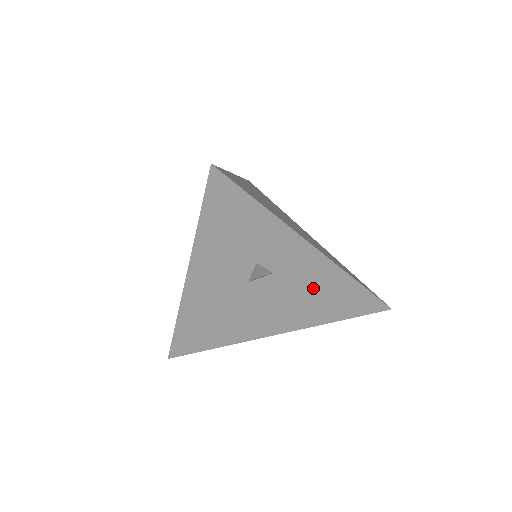
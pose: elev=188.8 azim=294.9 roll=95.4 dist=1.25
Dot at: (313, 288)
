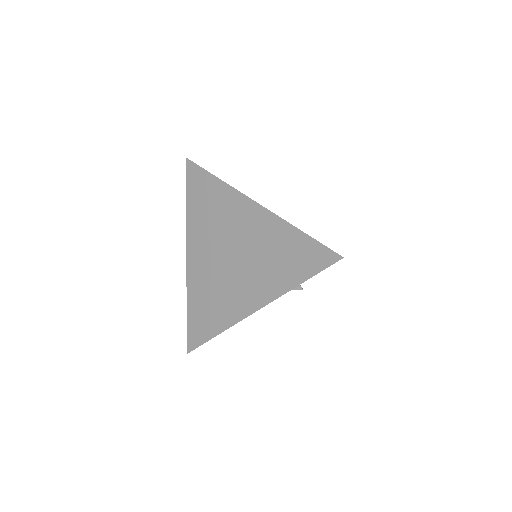
Dot at: occluded
